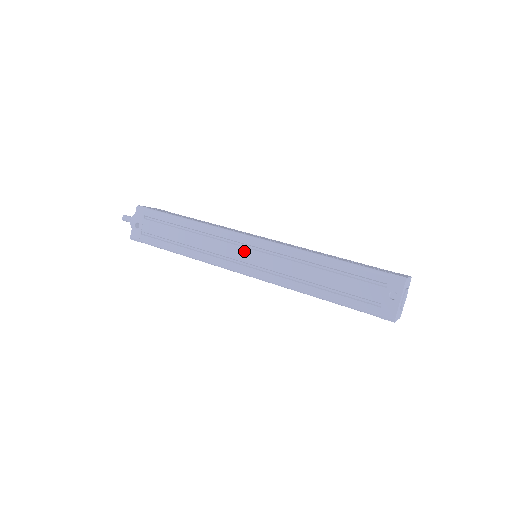
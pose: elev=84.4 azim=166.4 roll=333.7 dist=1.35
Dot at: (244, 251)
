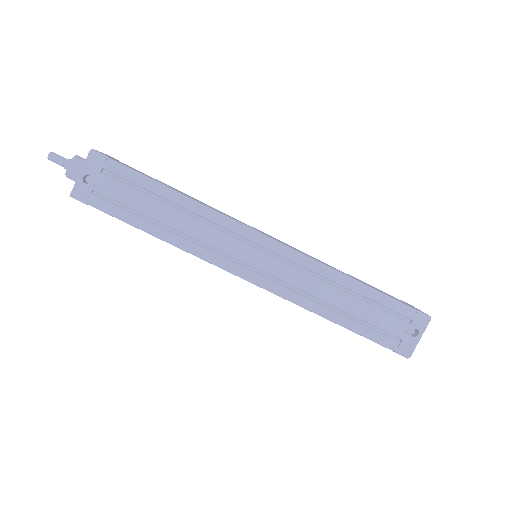
Dot at: (254, 252)
